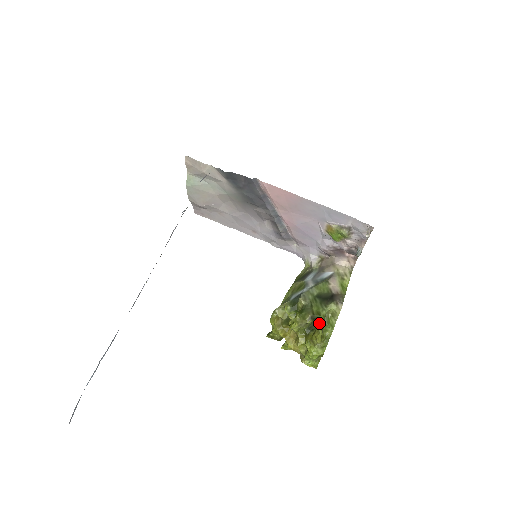
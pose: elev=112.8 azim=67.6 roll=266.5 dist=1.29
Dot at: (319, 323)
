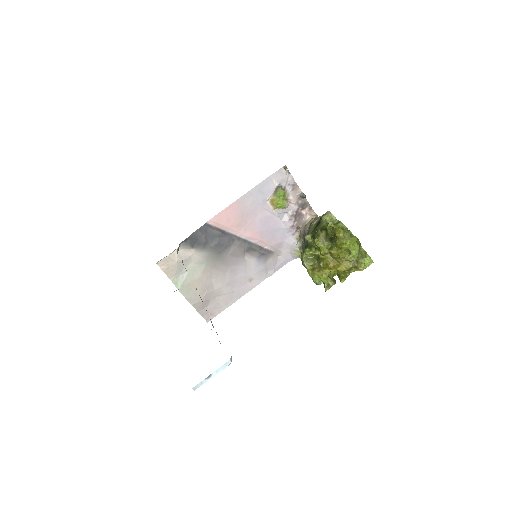
Dot at: (328, 225)
